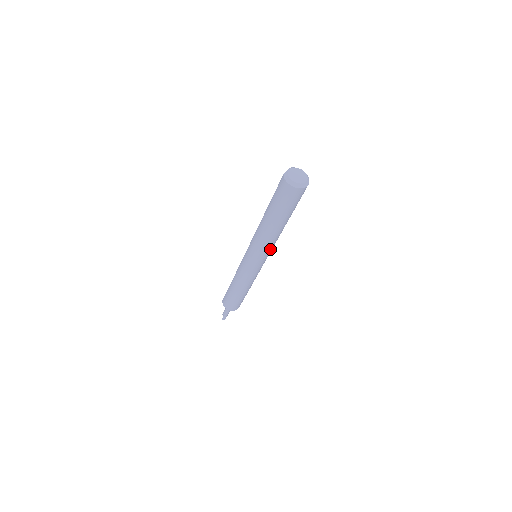
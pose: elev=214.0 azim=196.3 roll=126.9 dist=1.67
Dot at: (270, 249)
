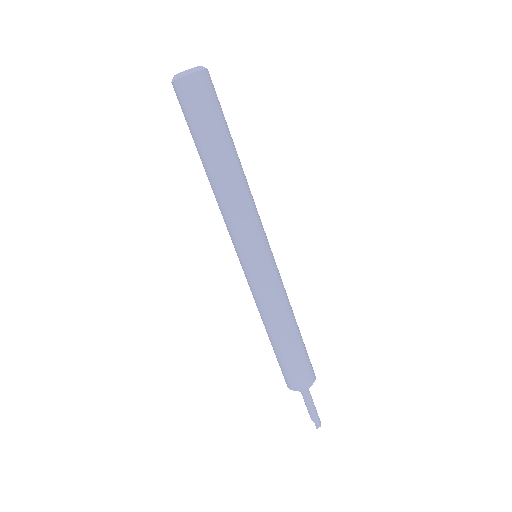
Dot at: (255, 217)
